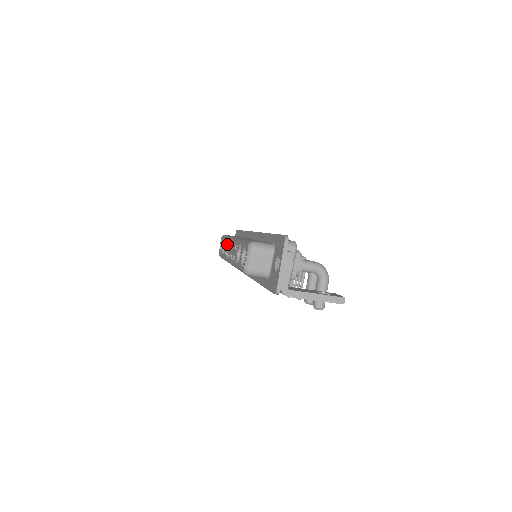
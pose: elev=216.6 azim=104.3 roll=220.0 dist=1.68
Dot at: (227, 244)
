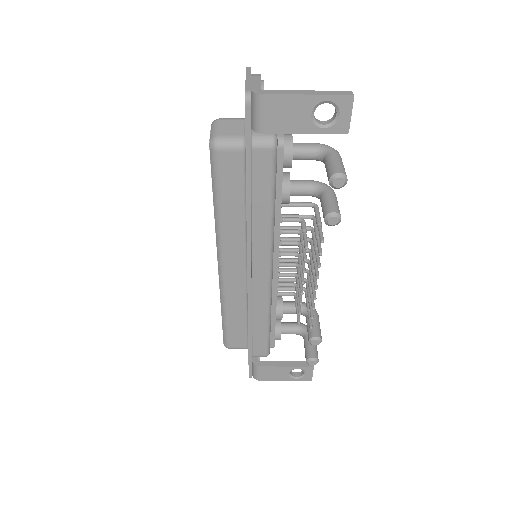
Dot at: occluded
